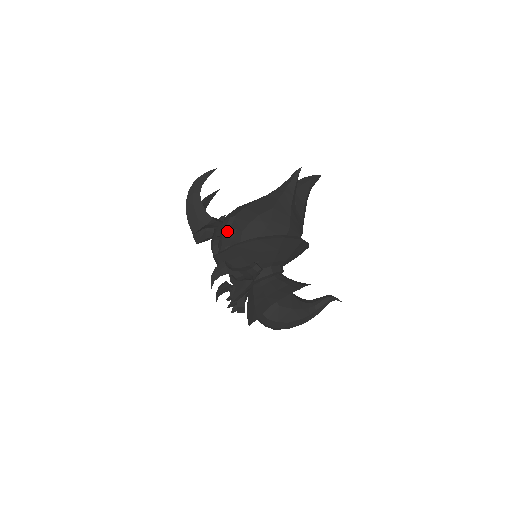
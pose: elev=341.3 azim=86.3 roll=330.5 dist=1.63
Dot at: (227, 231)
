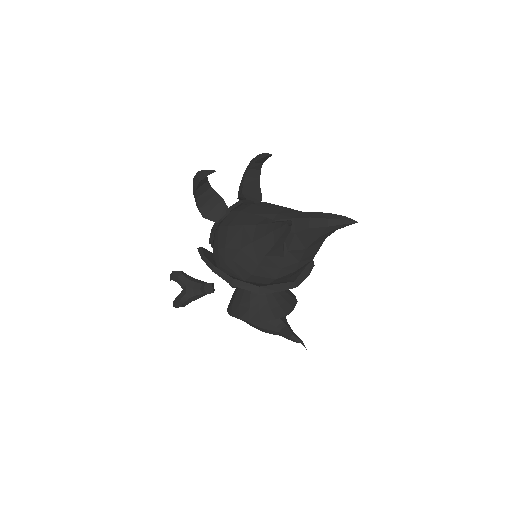
Dot at: (212, 235)
